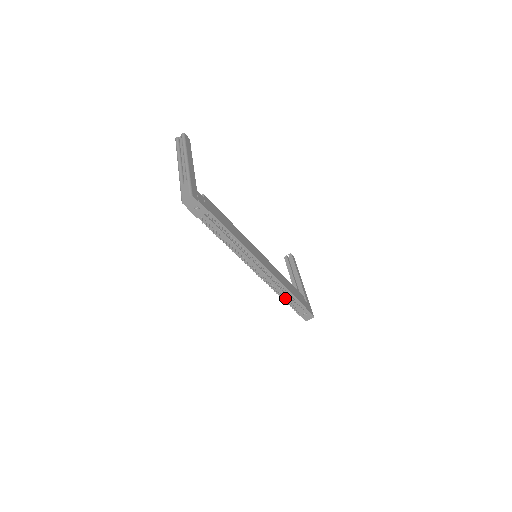
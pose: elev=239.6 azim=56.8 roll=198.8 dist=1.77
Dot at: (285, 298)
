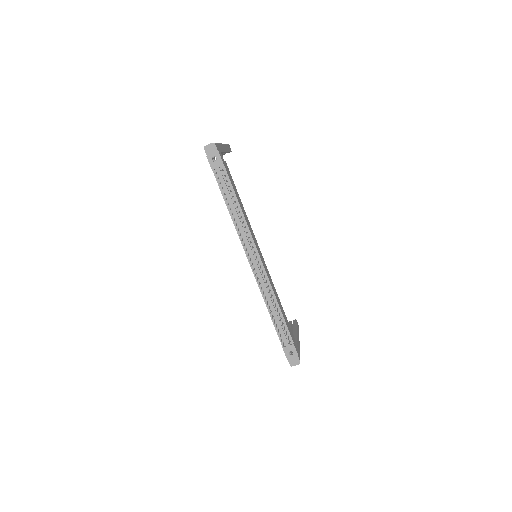
Dot at: (273, 318)
